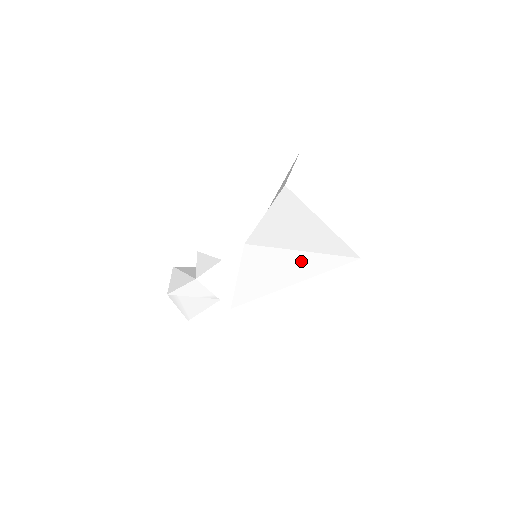
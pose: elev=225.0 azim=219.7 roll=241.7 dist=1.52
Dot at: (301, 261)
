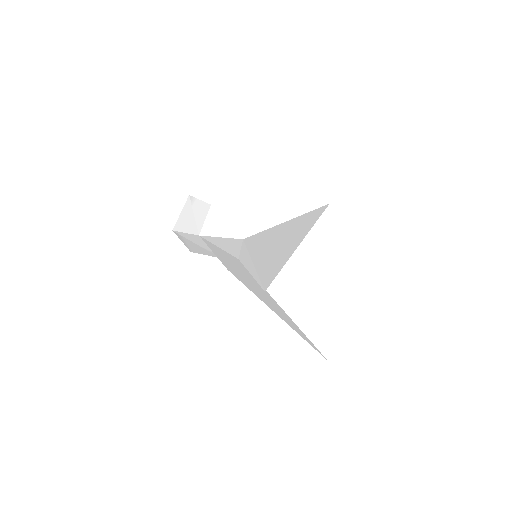
Dot at: (282, 312)
